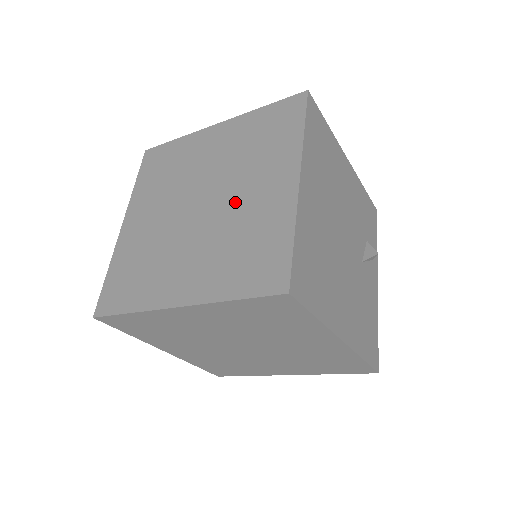
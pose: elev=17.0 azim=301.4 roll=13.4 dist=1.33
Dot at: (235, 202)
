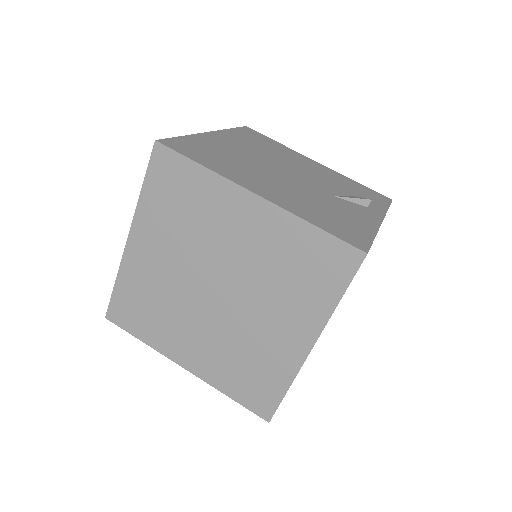
Dot at: occluded
